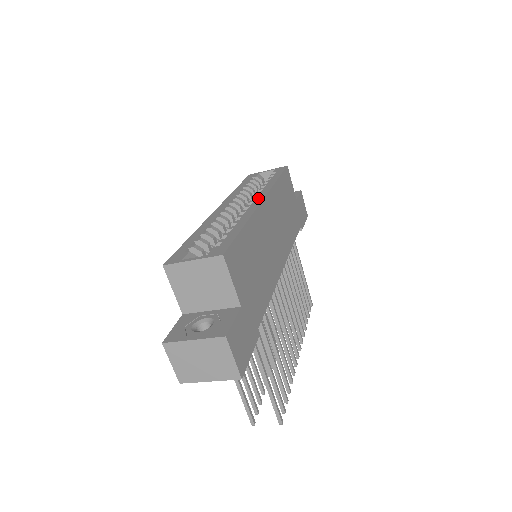
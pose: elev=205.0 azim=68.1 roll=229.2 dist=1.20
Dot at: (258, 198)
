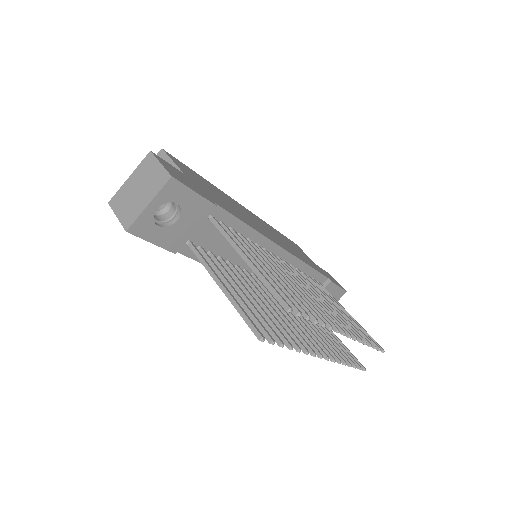
Dot at: occluded
